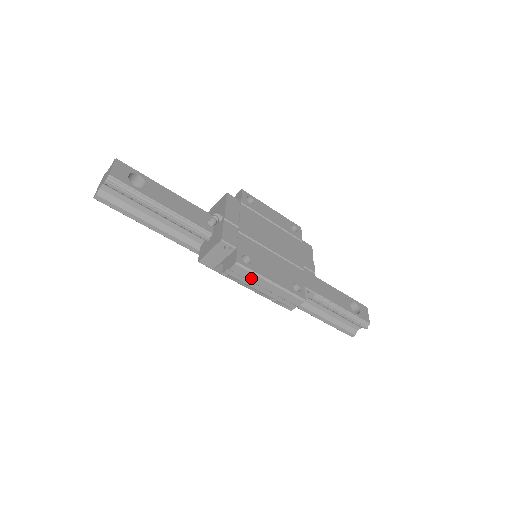
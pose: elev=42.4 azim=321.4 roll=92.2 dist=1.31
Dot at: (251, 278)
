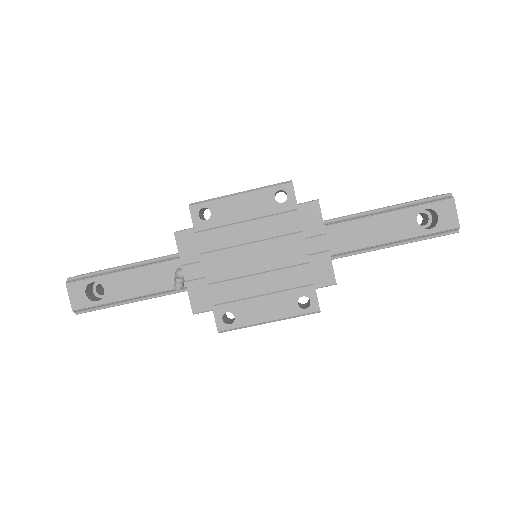
Dot at: occluded
